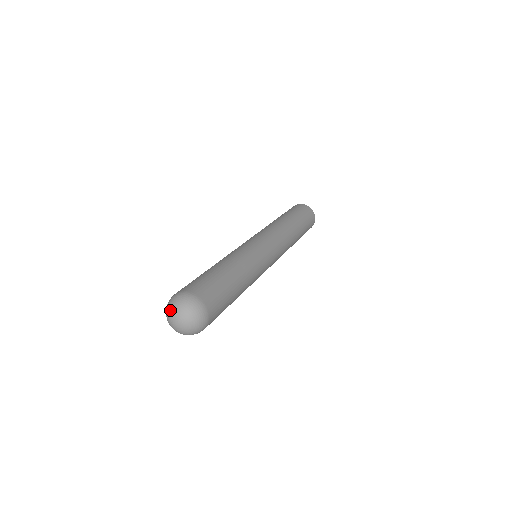
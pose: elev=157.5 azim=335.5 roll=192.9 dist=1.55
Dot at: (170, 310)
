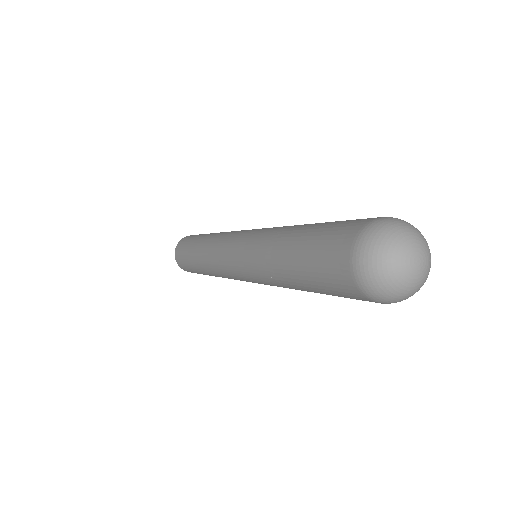
Dot at: (415, 234)
